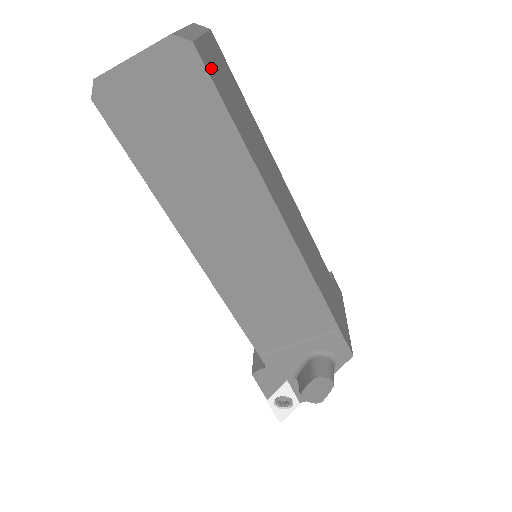
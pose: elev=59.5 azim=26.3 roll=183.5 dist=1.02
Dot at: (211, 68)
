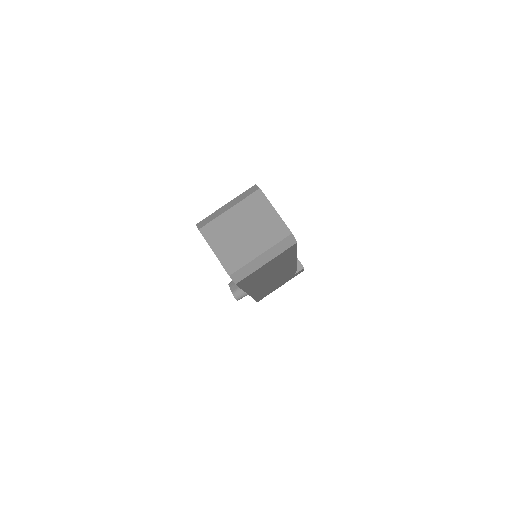
Dot at: (249, 279)
